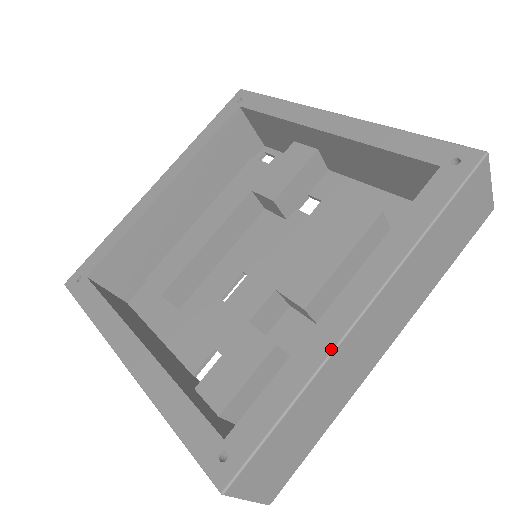
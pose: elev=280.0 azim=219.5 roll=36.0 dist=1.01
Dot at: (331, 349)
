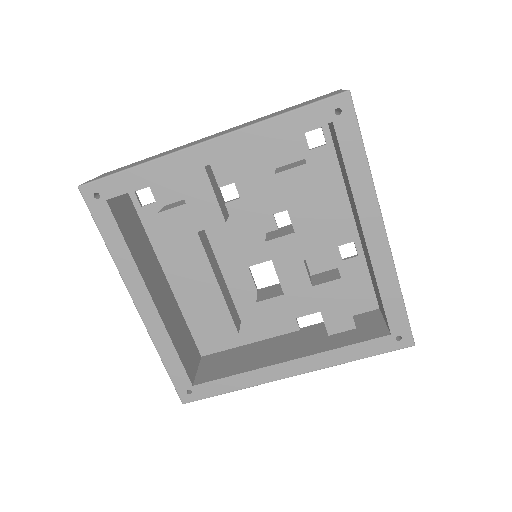
Dot at: (391, 259)
